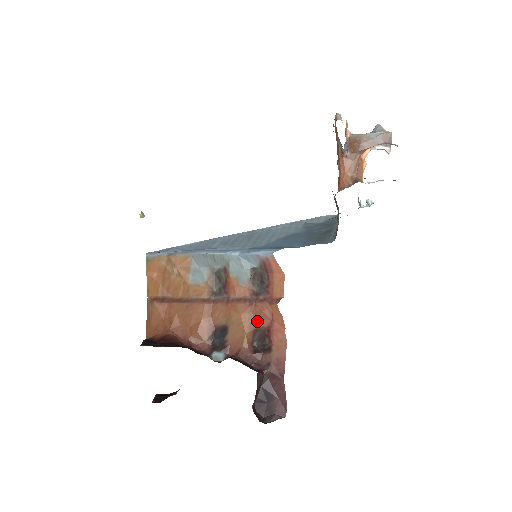
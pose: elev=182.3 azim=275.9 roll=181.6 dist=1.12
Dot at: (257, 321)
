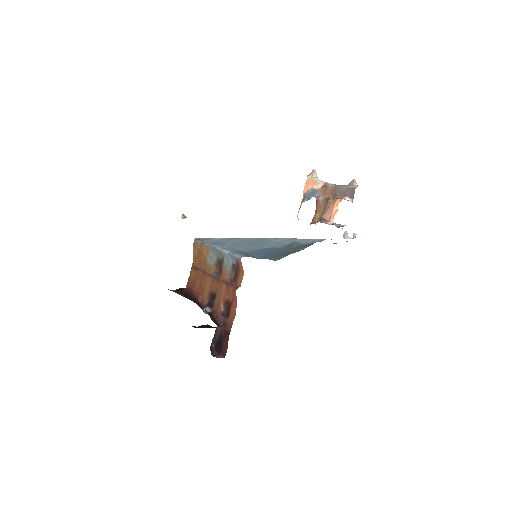
Dot at: (228, 297)
